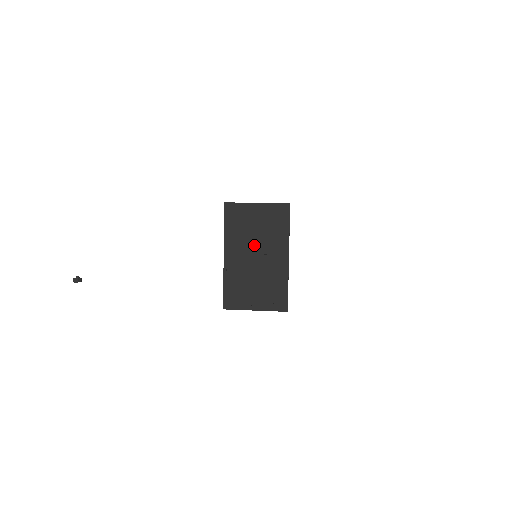
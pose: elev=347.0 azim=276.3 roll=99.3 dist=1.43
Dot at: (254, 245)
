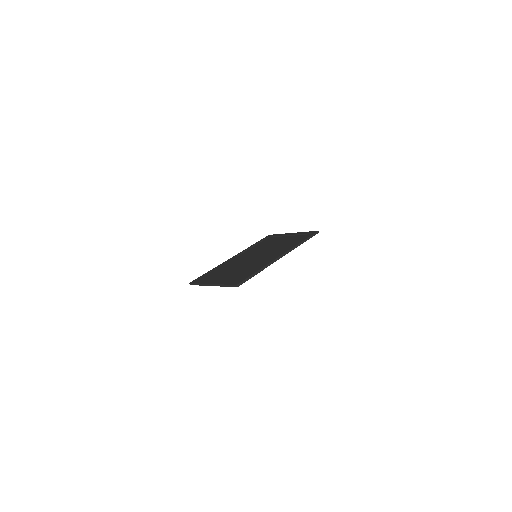
Dot at: (263, 252)
